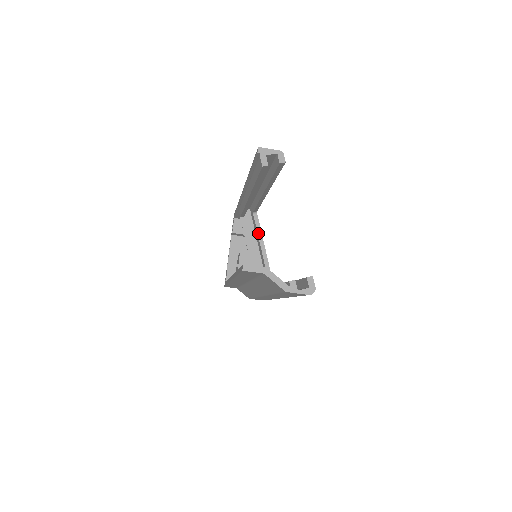
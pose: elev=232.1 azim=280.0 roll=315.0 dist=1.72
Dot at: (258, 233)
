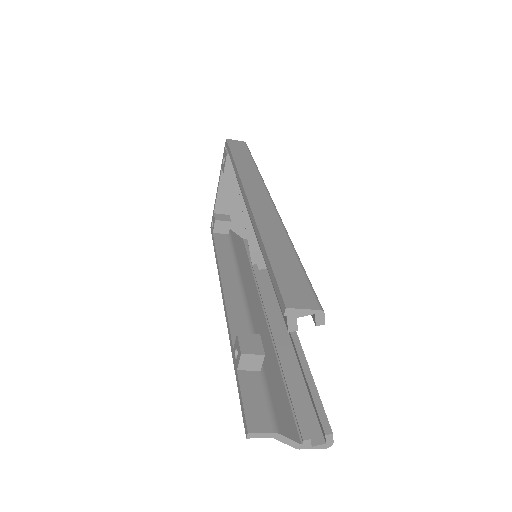
Dot at: occluded
